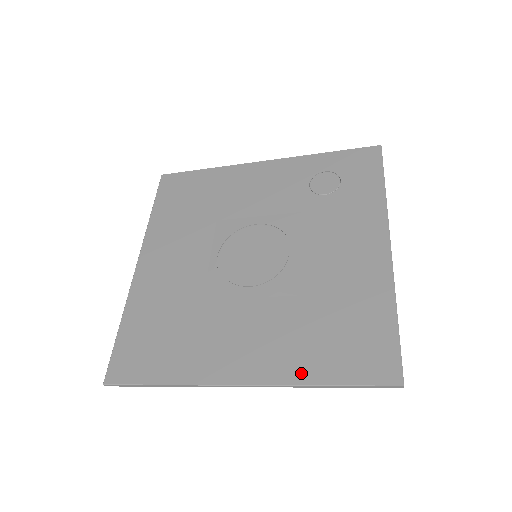
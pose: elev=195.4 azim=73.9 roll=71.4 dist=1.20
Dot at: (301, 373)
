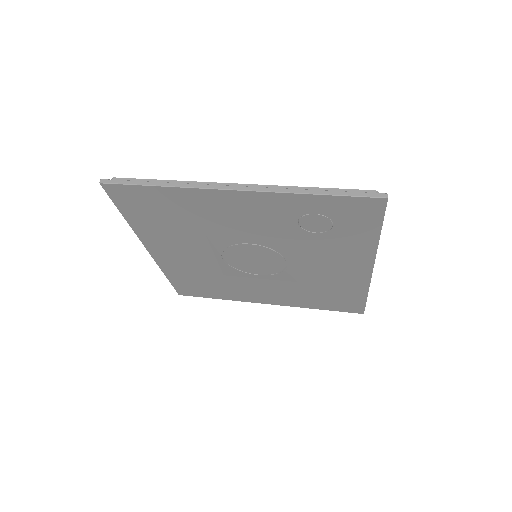
Dot at: (304, 305)
